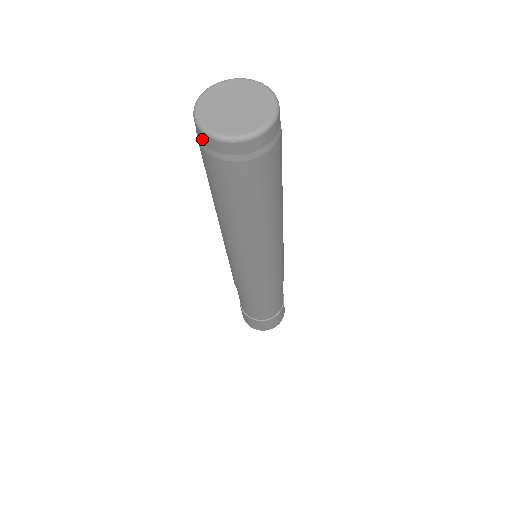
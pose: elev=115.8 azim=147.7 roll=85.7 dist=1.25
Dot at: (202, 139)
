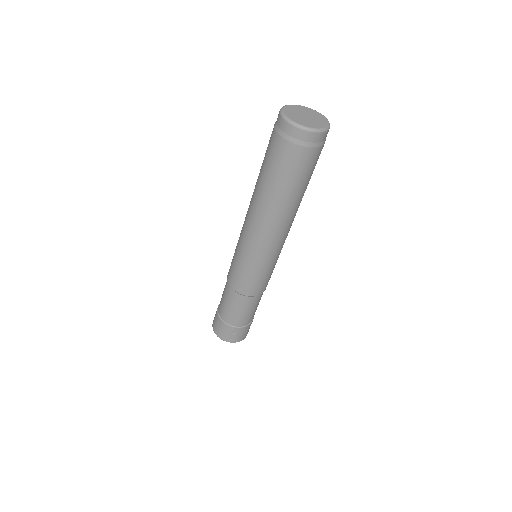
Dot at: (306, 138)
